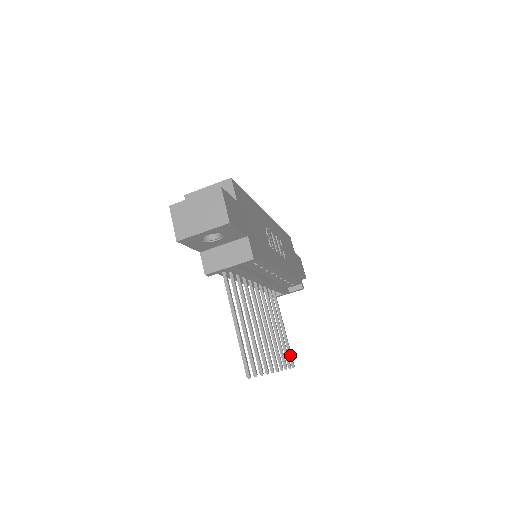
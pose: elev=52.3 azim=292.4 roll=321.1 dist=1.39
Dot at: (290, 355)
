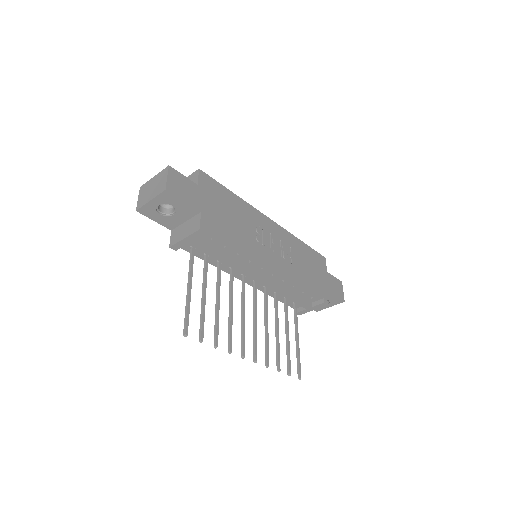
Dot at: (298, 366)
